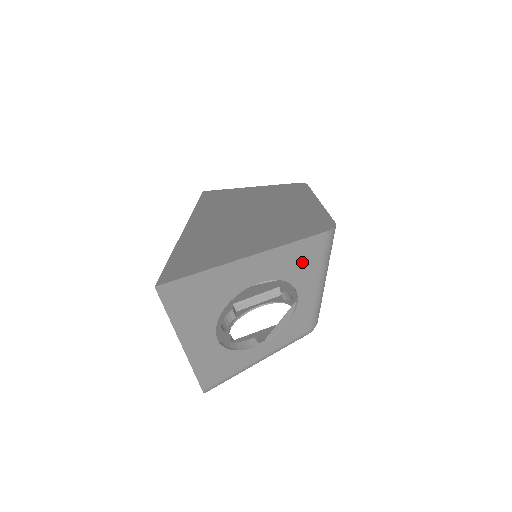
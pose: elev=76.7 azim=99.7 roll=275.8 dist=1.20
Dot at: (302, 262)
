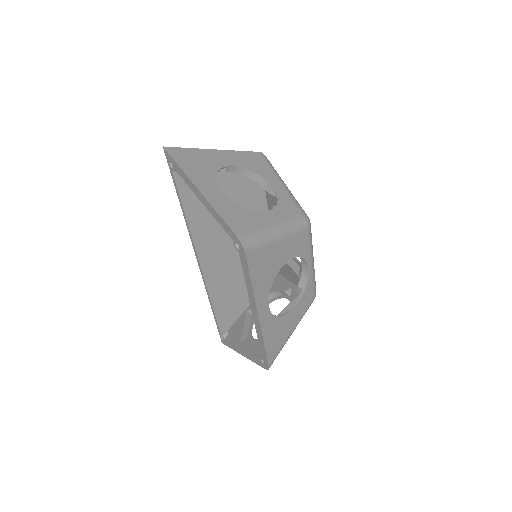
Dot at: (256, 164)
